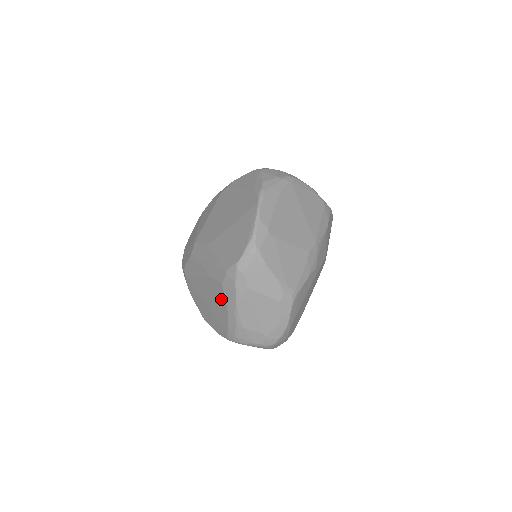
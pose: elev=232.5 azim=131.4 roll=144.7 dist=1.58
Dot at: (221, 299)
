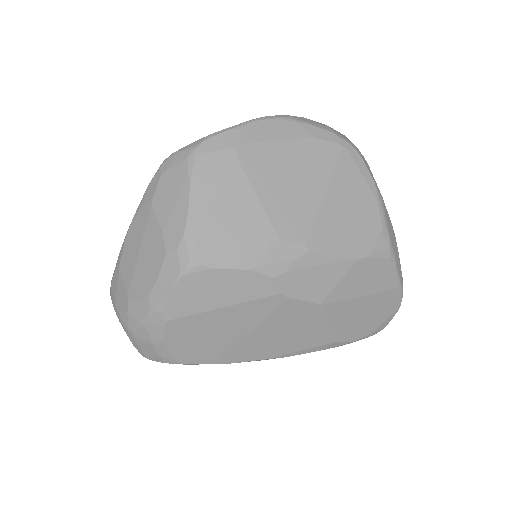
Dot at: occluded
